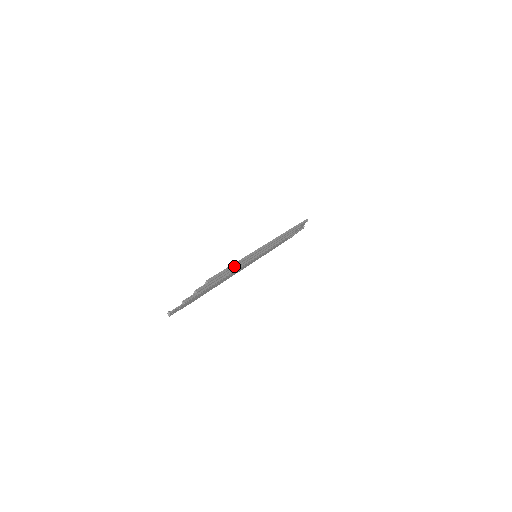
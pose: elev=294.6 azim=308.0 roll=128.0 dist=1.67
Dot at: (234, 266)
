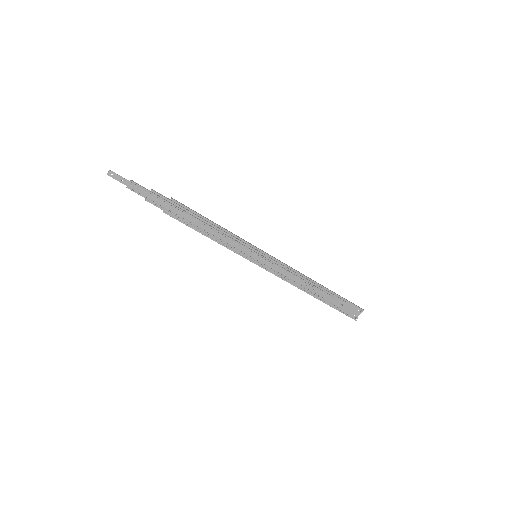
Dot at: (216, 225)
